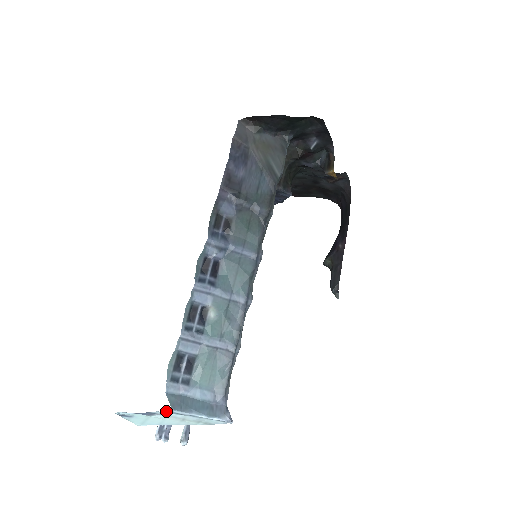
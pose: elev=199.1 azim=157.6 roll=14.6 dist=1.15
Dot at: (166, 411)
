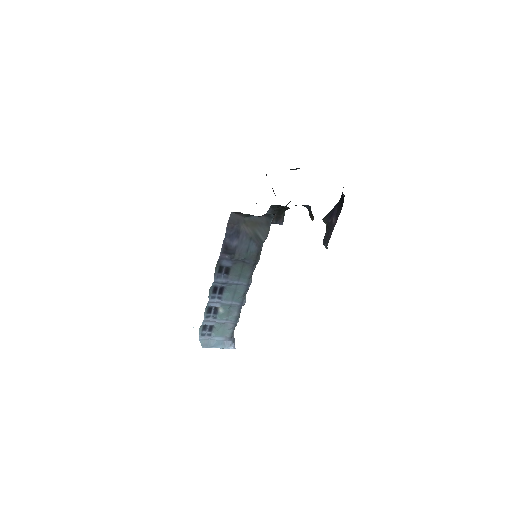
Dot at: occluded
